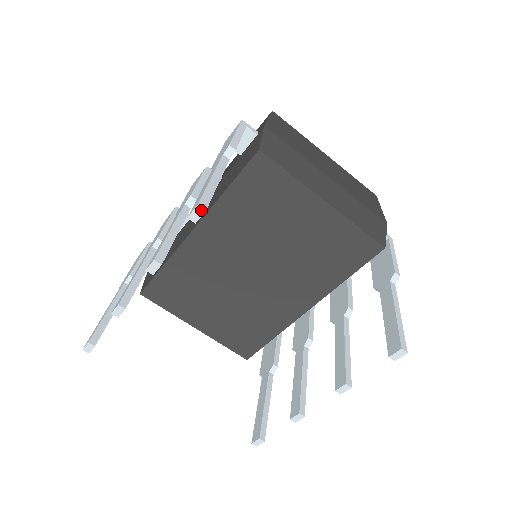
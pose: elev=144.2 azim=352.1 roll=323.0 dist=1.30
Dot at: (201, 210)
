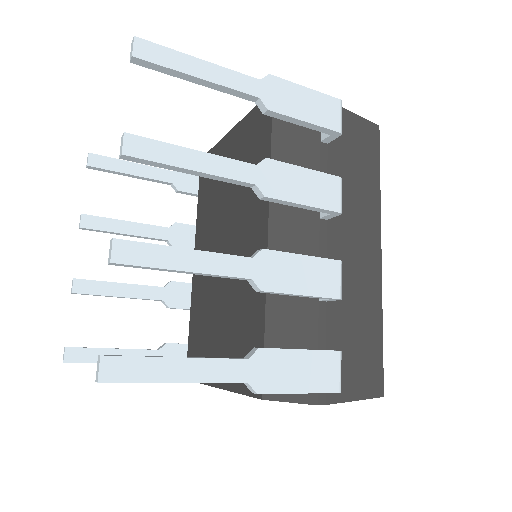
Dot at: (88, 156)
